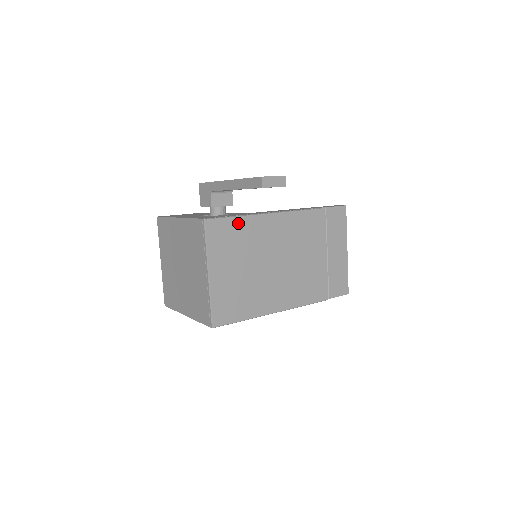
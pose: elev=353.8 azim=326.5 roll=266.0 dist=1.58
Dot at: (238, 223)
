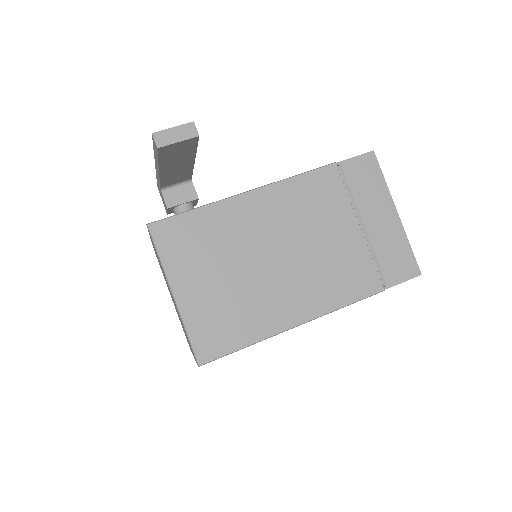
Dot at: (199, 217)
